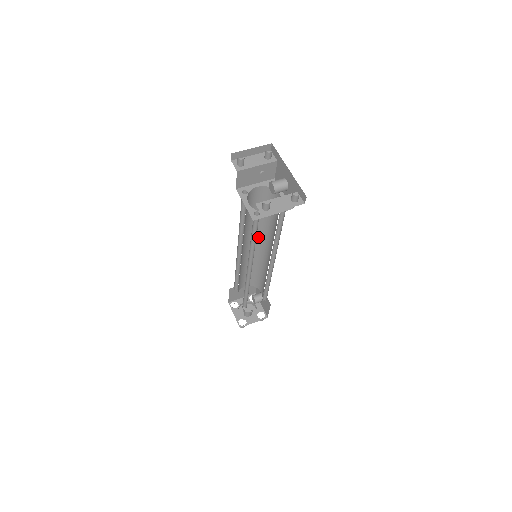
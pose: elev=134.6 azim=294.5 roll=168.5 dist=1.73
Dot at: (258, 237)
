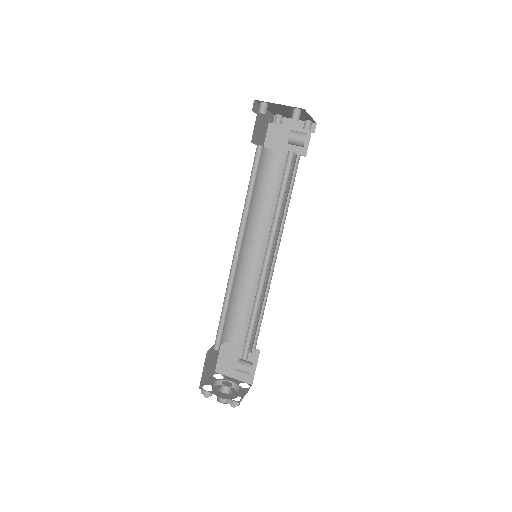
Dot at: occluded
